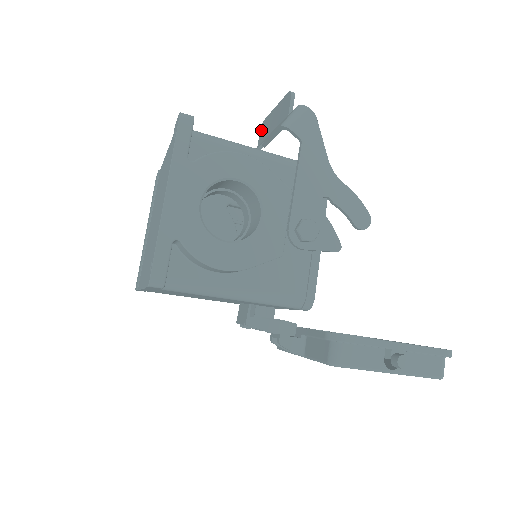
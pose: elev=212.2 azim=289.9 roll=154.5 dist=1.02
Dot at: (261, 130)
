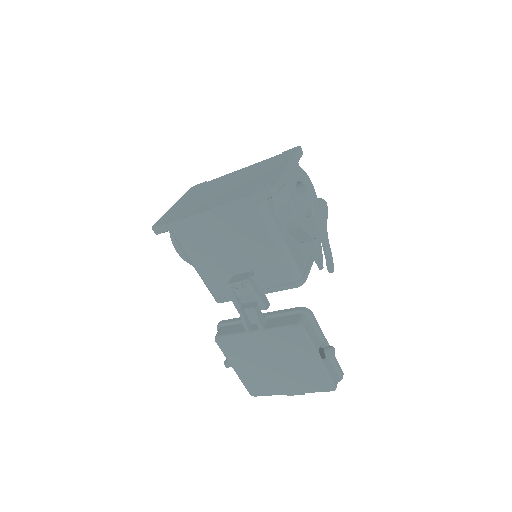
Dot at: occluded
